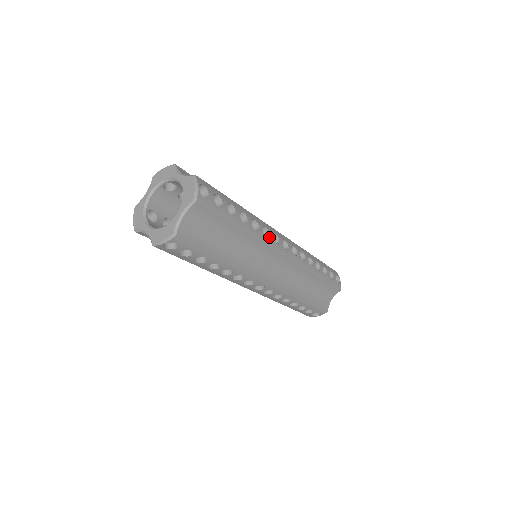
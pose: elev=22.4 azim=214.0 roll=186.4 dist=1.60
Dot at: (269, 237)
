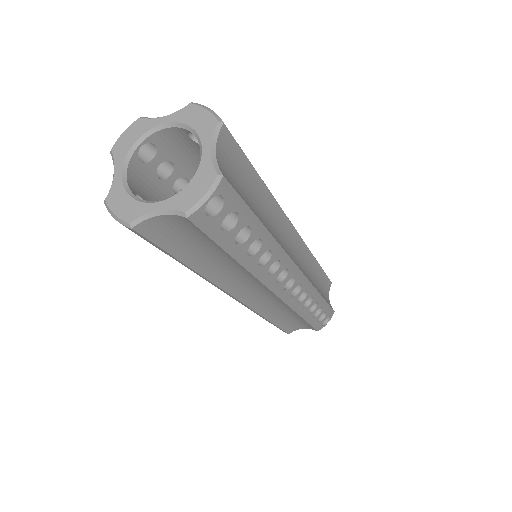
Dot at: (273, 274)
